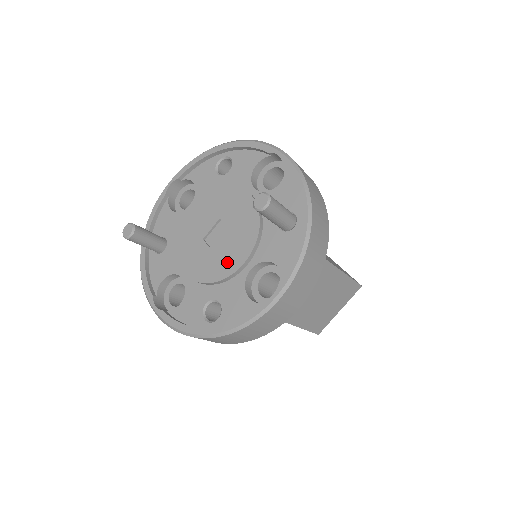
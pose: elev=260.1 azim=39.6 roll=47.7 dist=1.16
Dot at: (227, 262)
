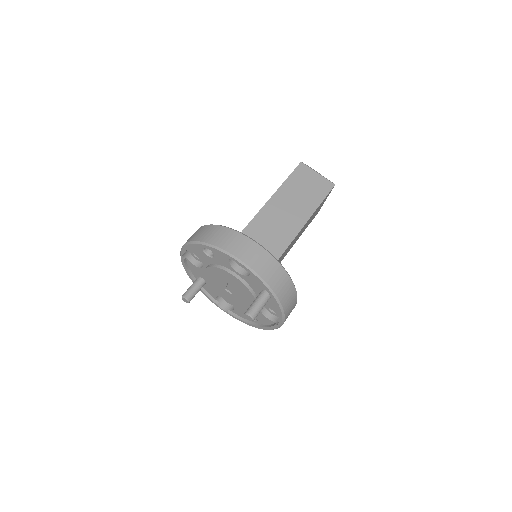
Dot at: (246, 304)
